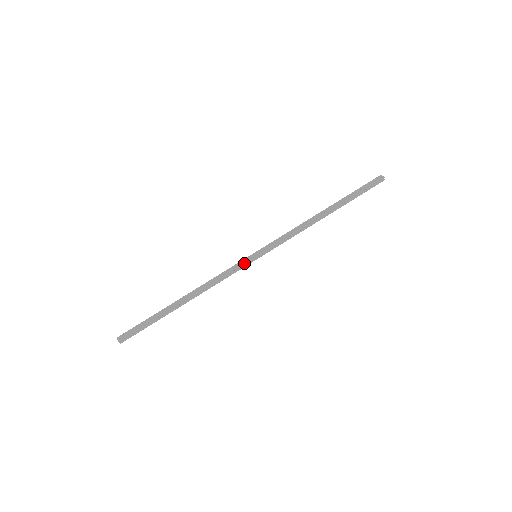
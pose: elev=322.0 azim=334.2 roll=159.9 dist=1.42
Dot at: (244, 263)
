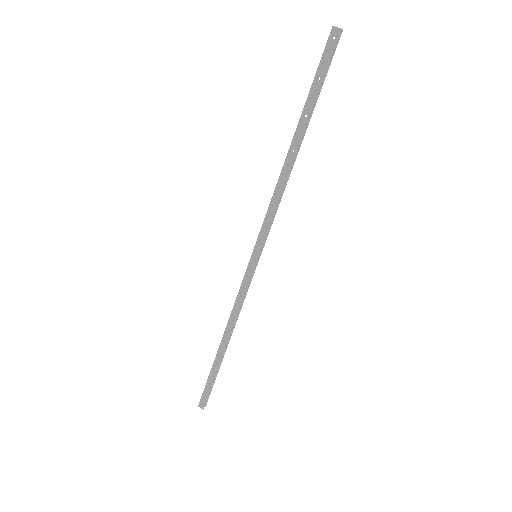
Dot at: (251, 275)
